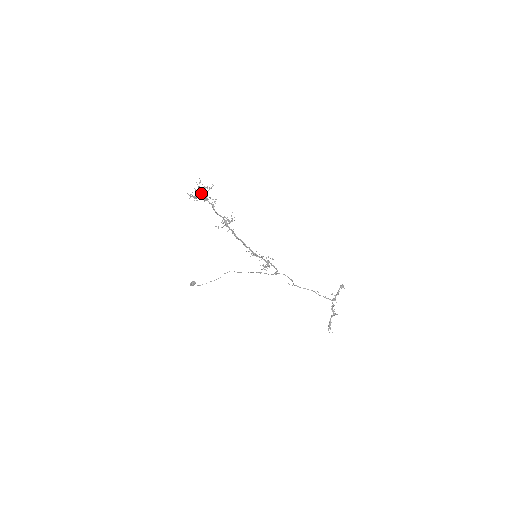
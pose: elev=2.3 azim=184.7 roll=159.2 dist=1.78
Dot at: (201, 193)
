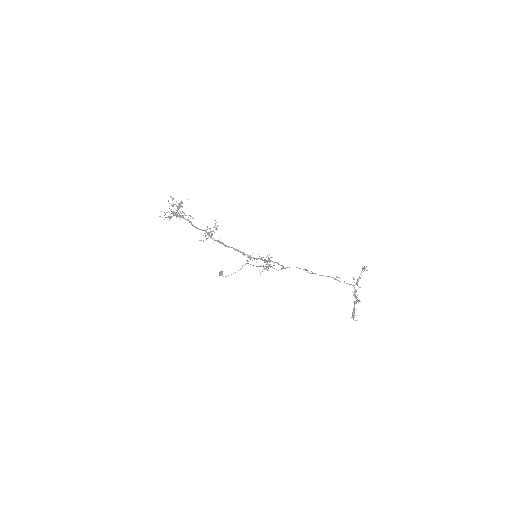
Dot at: (174, 212)
